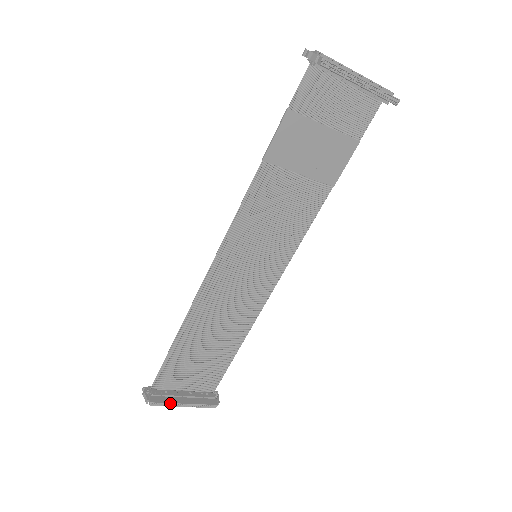
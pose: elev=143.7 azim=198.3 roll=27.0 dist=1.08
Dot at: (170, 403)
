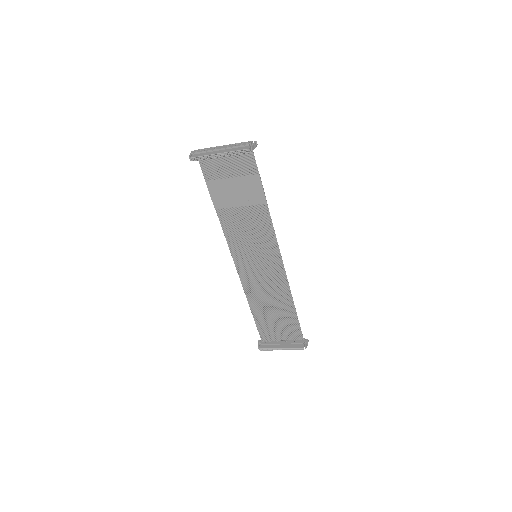
Dot at: (271, 348)
